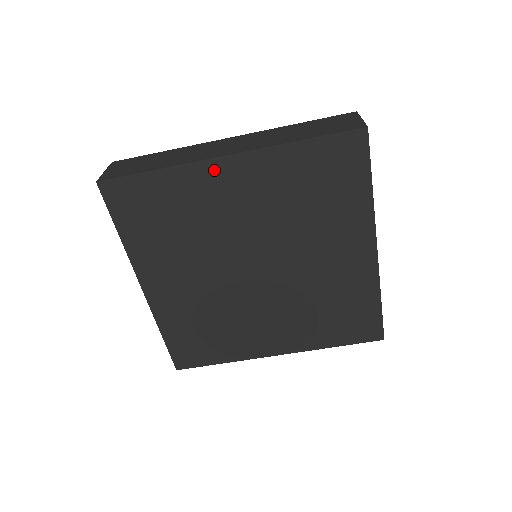
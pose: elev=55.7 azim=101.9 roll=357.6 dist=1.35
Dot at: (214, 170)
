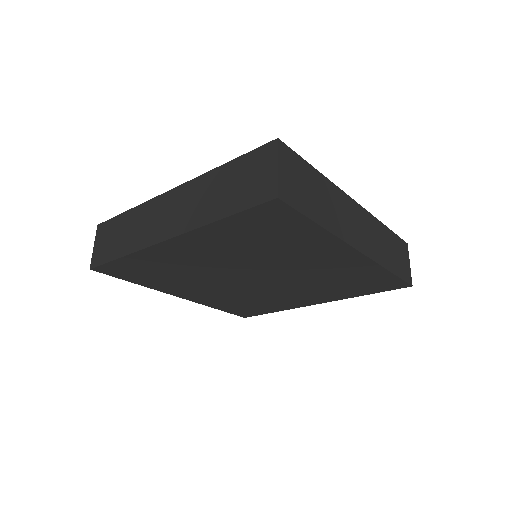
Dot at: (165, 248)
